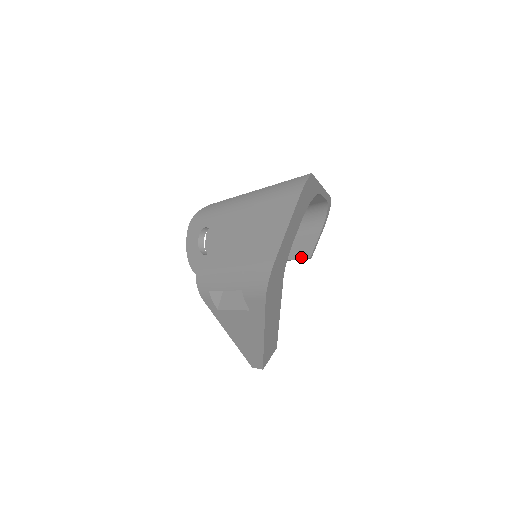
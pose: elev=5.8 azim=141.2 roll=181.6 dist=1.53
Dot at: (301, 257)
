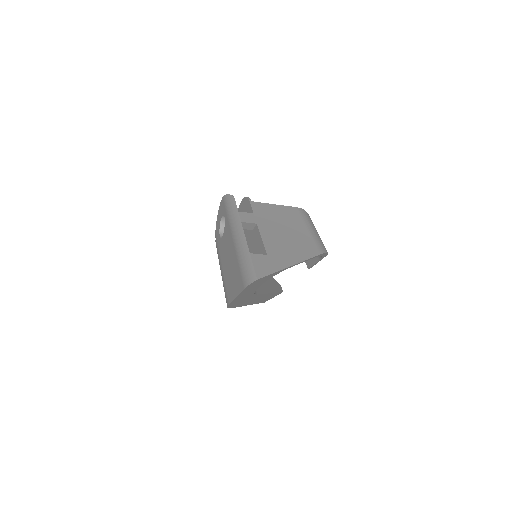
Dot at: (305, 261)
